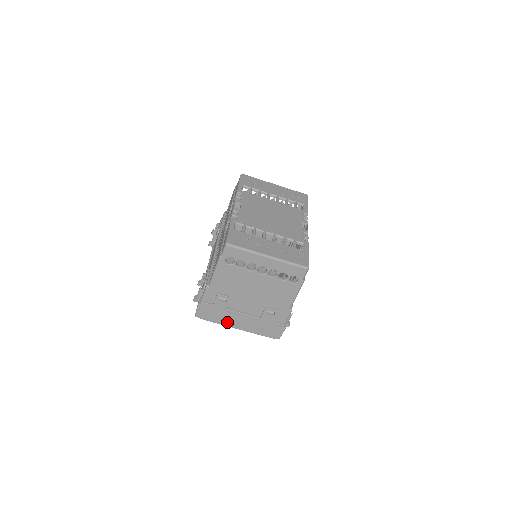
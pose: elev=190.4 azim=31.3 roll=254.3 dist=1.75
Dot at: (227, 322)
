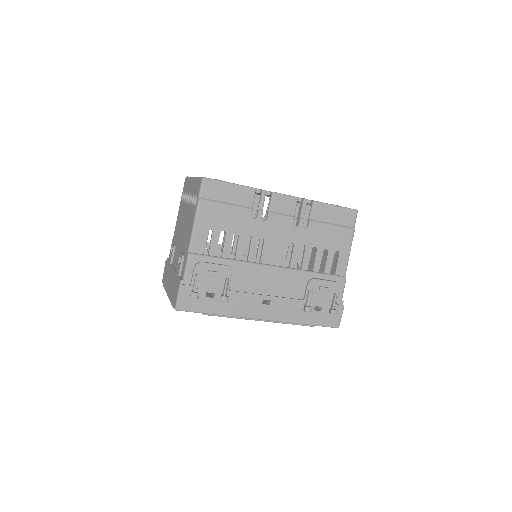
Dot at: (167, 285)
